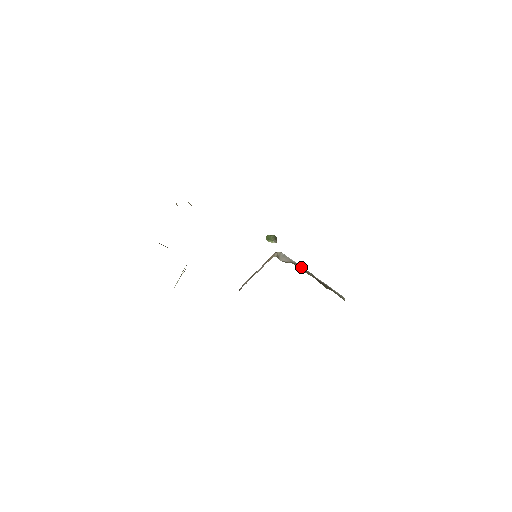
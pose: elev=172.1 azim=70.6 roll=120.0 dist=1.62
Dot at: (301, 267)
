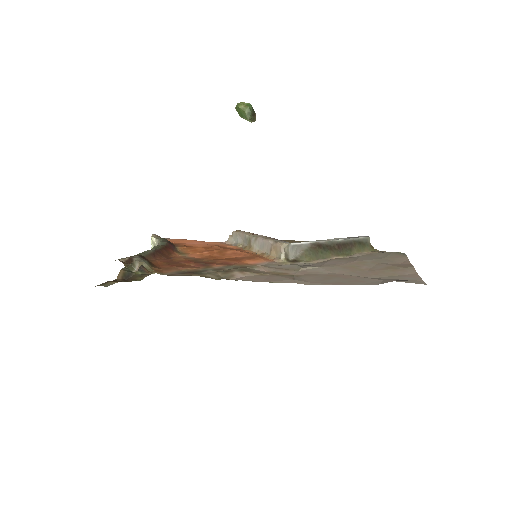
Dot at: (318, 251)
